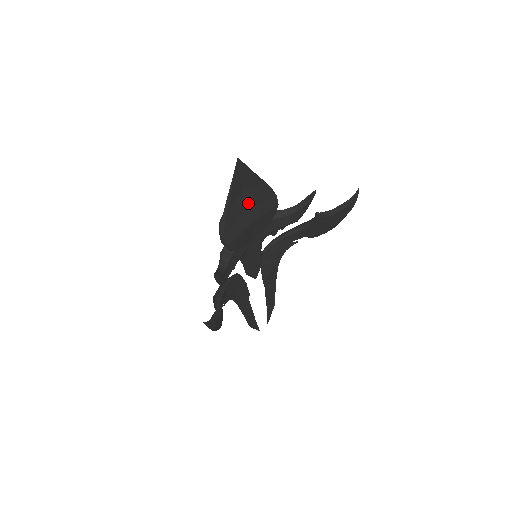
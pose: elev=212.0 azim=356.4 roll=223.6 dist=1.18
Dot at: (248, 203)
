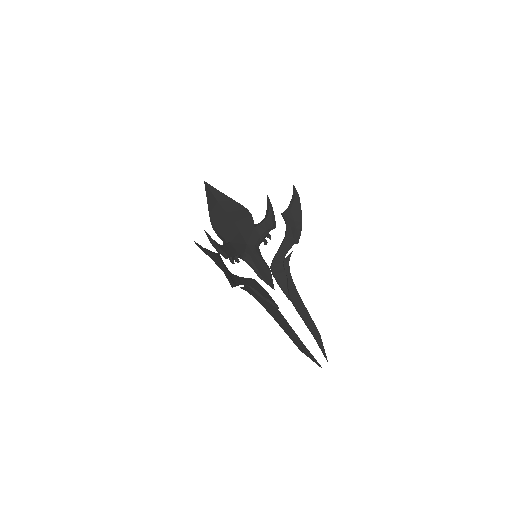
Dot at: (226, 210)
